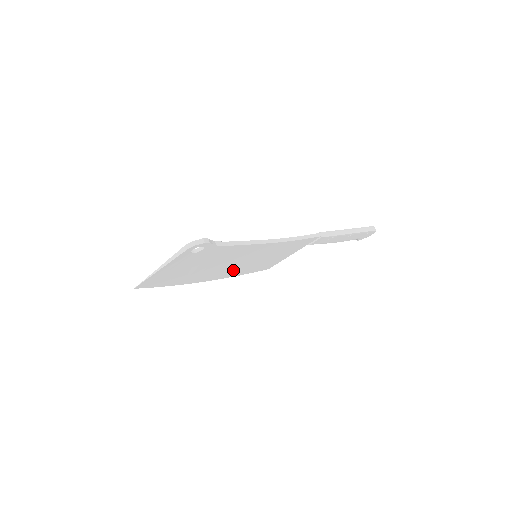
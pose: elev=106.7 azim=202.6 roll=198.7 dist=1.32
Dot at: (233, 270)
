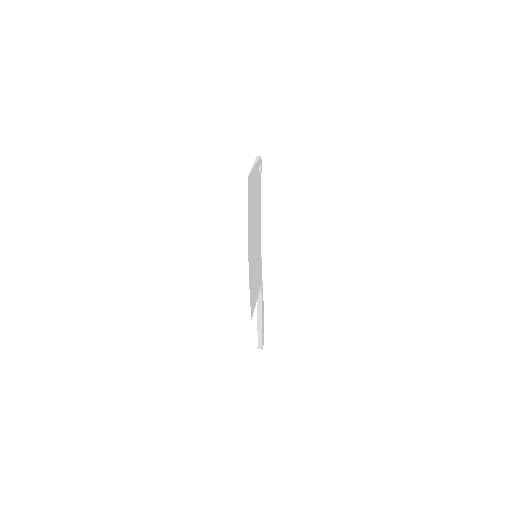
Dot at: (252, 266)
